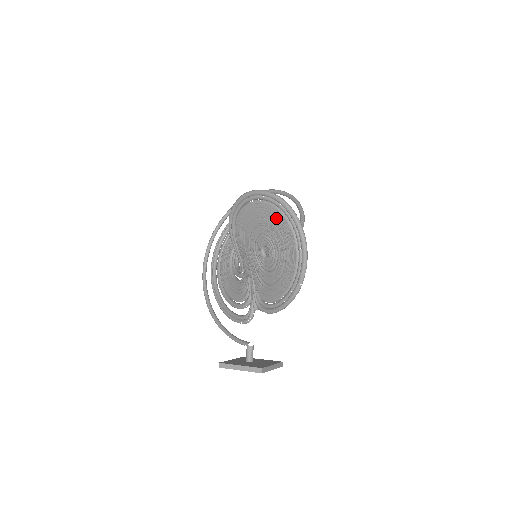
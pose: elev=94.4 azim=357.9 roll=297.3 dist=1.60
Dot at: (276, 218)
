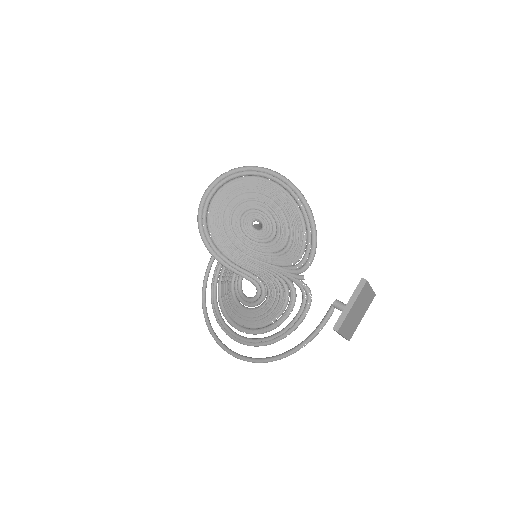
Dot at: (236, 188)
